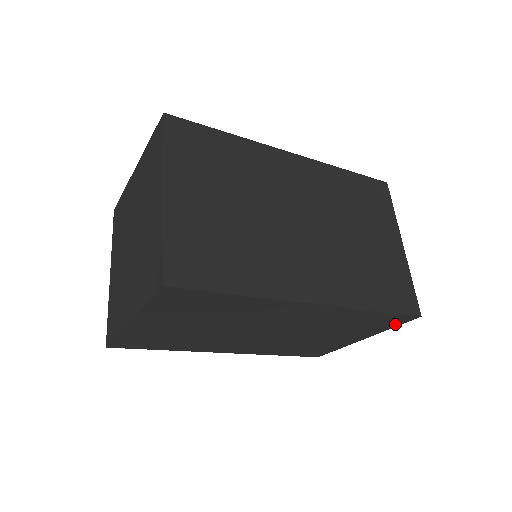
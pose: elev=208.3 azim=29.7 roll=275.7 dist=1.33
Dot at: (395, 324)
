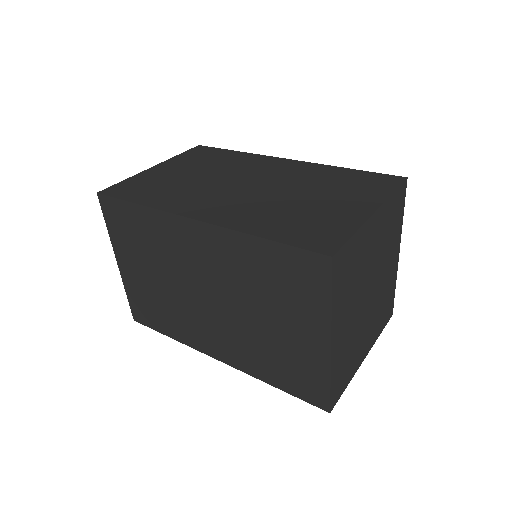
Dot at: (323, 286)
